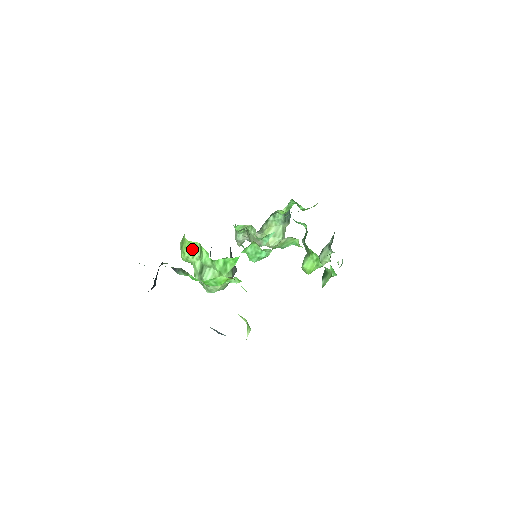
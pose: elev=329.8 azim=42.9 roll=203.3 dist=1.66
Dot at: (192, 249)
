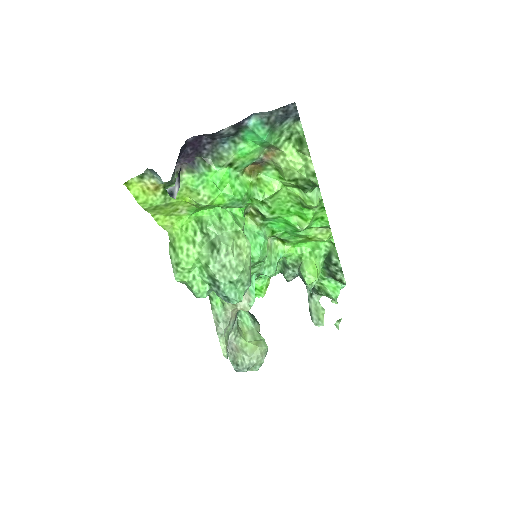
Dot at: (189, 236)
